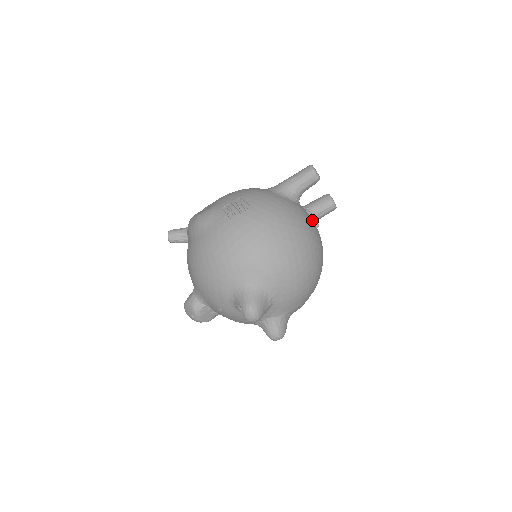
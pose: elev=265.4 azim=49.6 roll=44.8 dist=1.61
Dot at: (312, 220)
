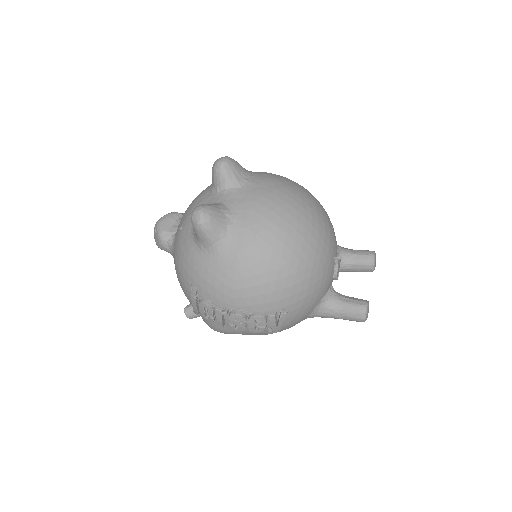
Dot at: (336, 255)
